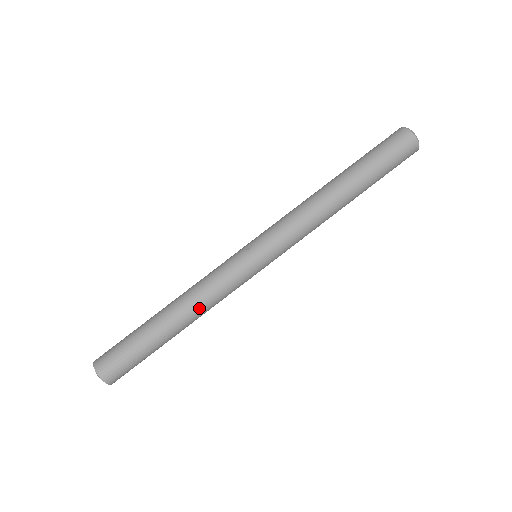
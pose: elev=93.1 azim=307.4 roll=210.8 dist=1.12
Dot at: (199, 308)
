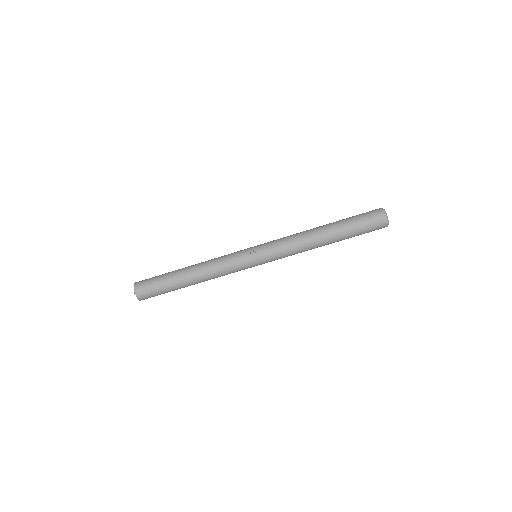
Dot at: (209, 276)
